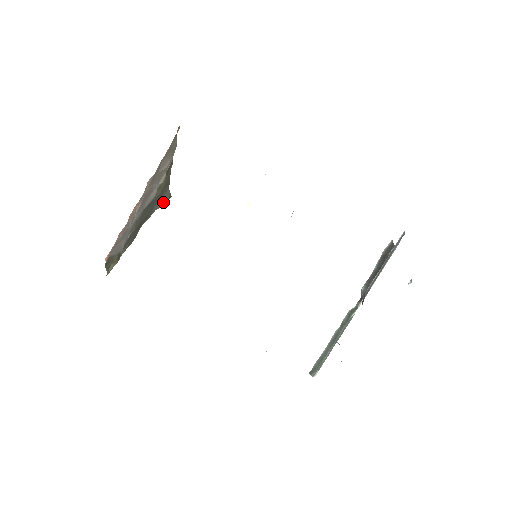
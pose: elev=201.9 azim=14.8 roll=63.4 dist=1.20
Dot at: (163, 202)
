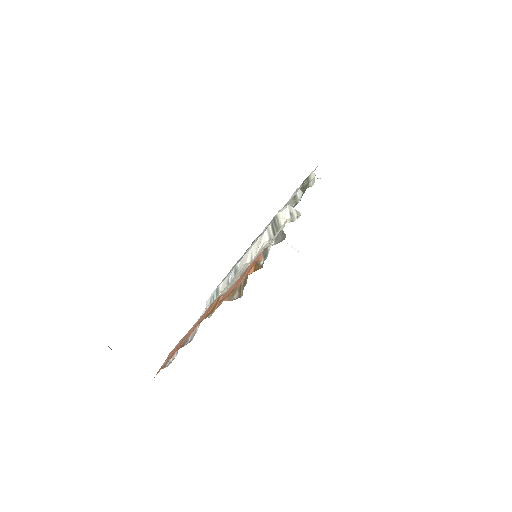
Dot at: occluded
